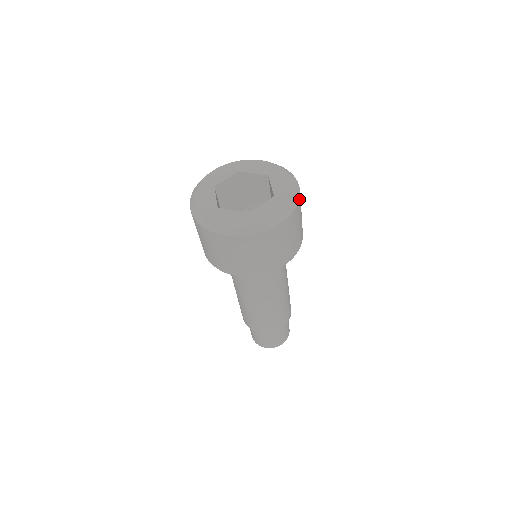
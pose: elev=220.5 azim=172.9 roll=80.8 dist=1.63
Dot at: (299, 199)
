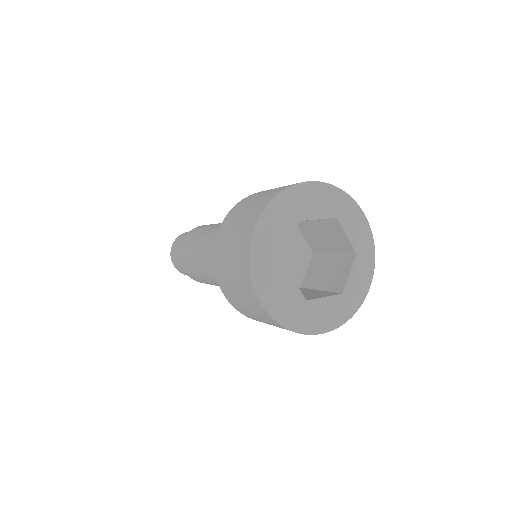
Dot at: (373, 240)
